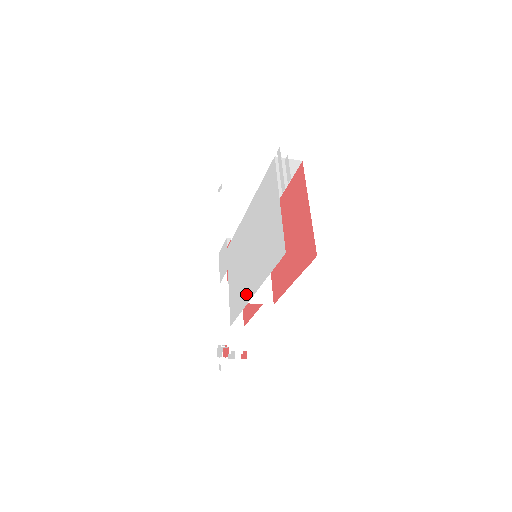
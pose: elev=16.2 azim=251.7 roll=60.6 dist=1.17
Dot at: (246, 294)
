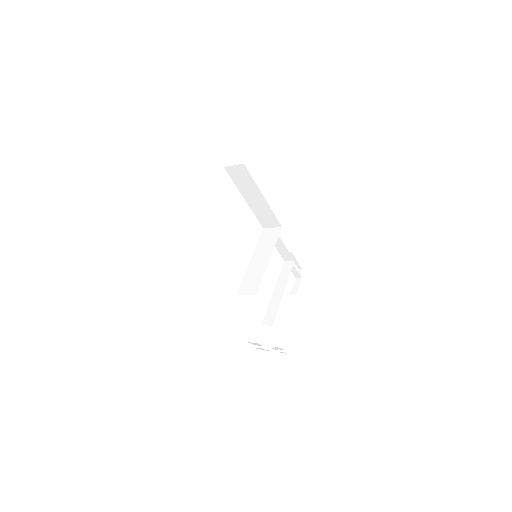
Dot at: (240, 288)
